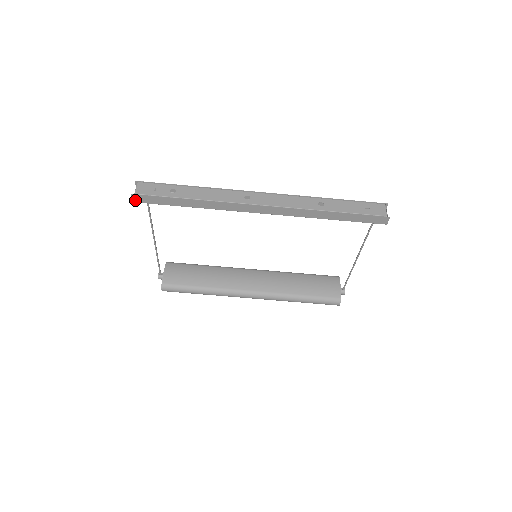
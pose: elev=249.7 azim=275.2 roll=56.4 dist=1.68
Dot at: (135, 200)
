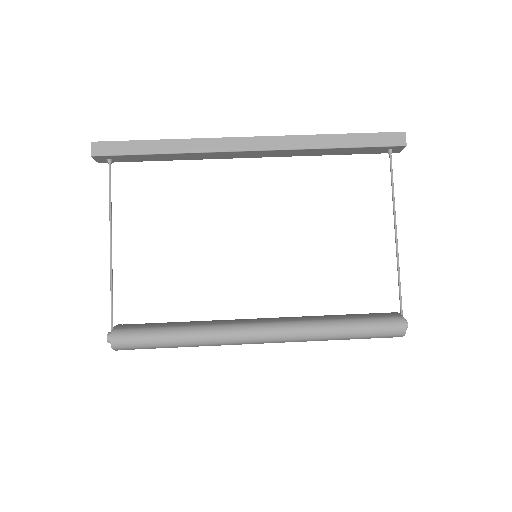
Dot at: (95, 152)
